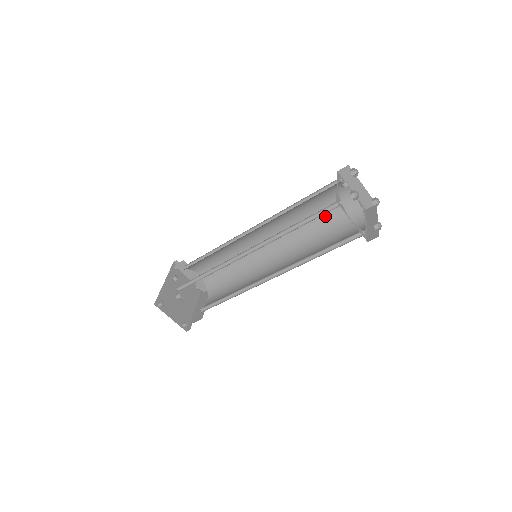
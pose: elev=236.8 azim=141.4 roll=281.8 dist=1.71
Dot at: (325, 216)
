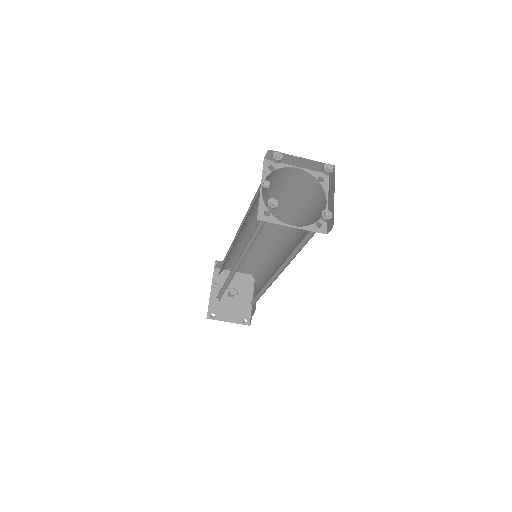
Dot at: (292, 197)
